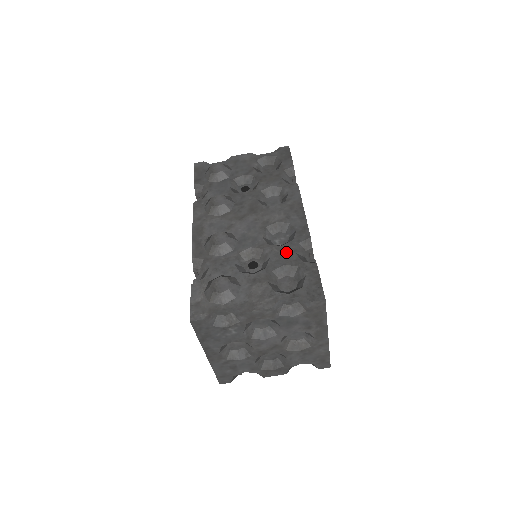
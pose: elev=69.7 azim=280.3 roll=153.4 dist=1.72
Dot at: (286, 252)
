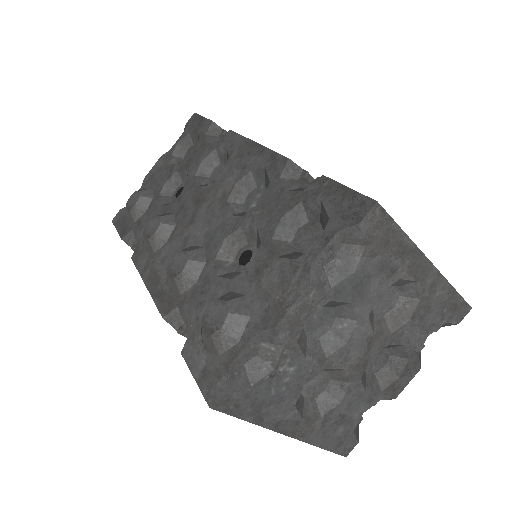
Dot at: (272, 202)
